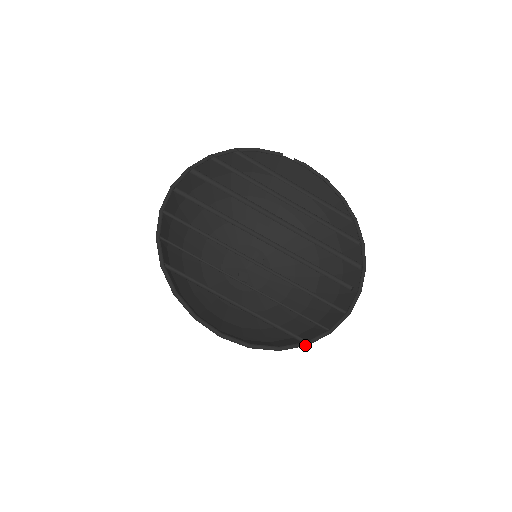
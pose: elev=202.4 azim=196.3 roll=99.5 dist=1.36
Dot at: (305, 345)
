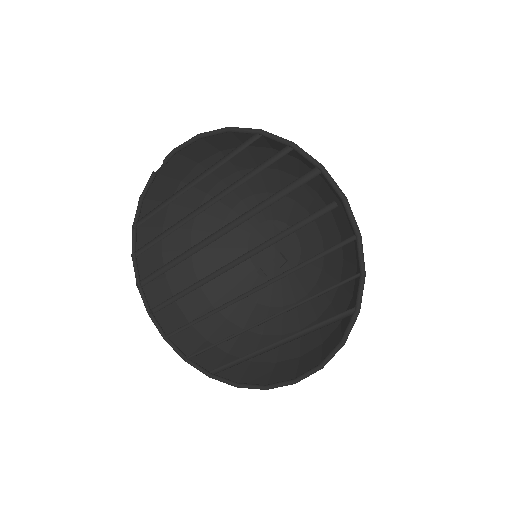
Dot at: (357, 316)
